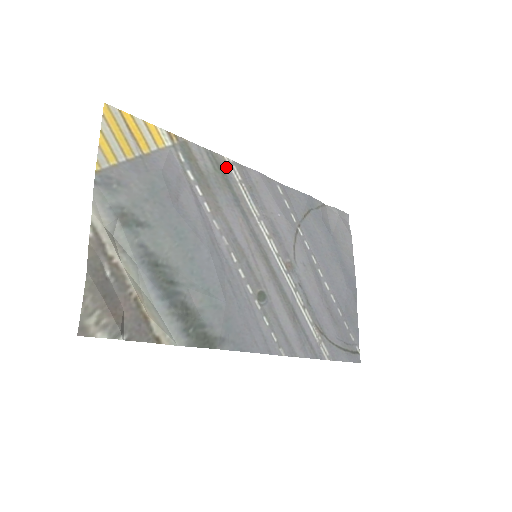
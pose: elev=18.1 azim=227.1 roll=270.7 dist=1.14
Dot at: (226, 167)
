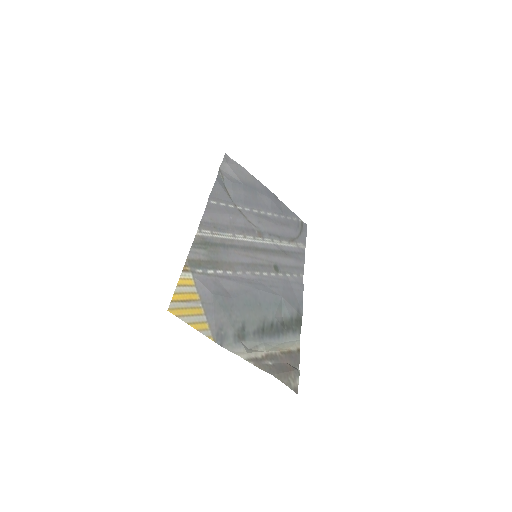
Dot at: (203, 238)
